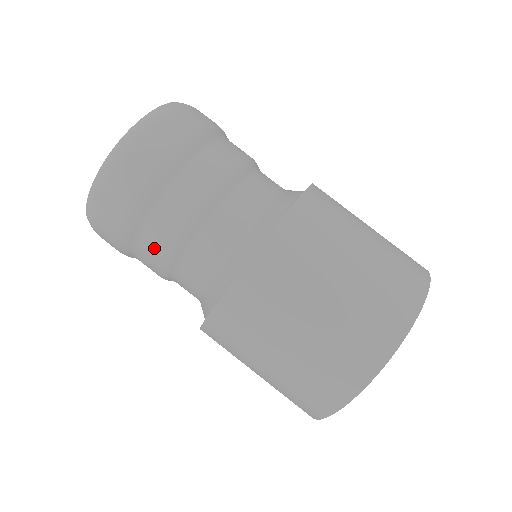
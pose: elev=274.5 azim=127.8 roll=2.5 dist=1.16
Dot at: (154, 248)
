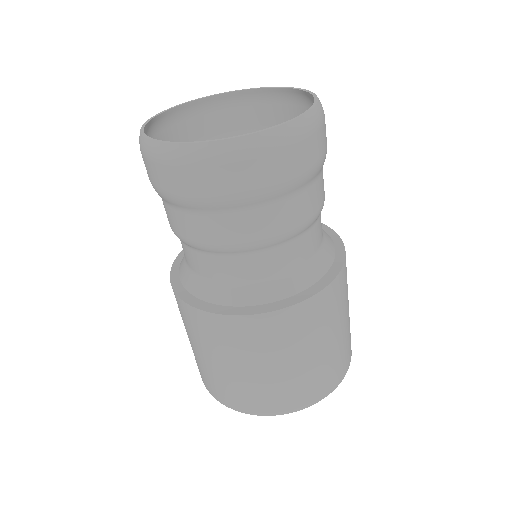
Dot at: (167, 216)
